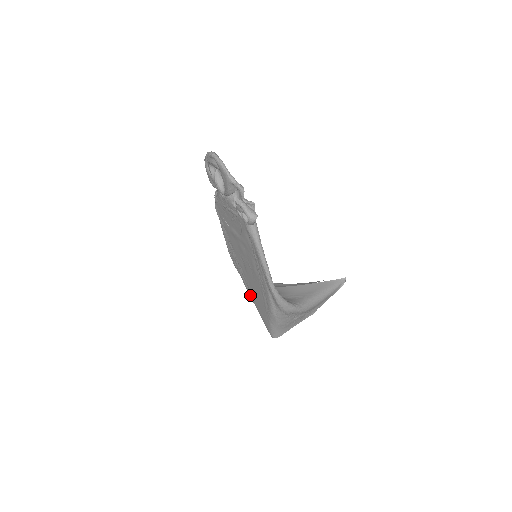
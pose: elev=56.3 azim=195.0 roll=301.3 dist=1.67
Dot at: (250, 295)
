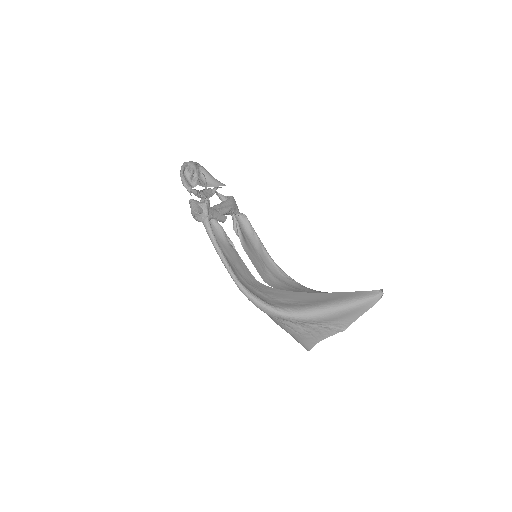
Dot at: occluded
